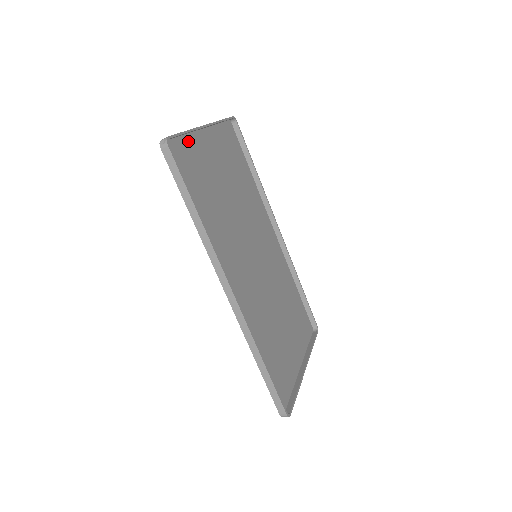
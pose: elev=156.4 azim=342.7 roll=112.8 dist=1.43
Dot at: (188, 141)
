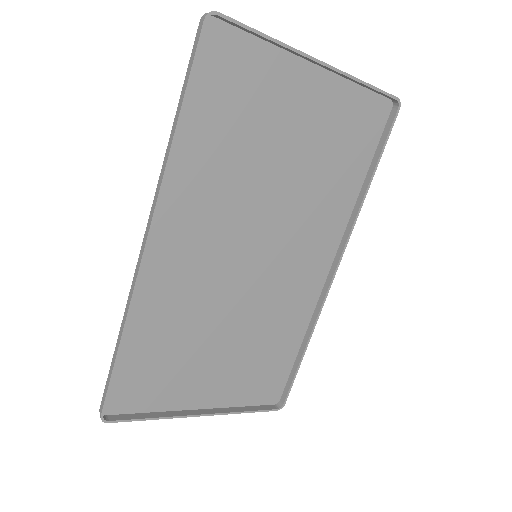
Dot at: (268, 54)
